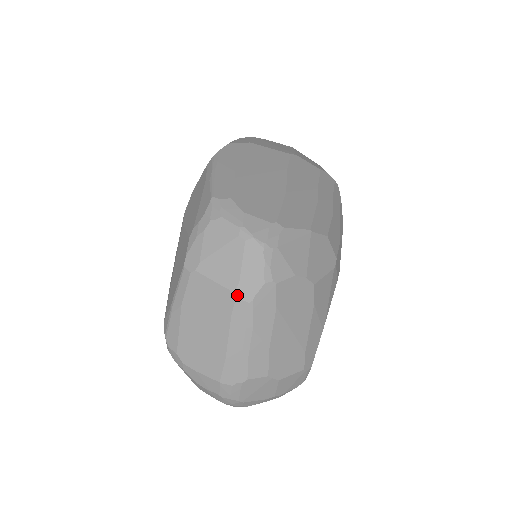
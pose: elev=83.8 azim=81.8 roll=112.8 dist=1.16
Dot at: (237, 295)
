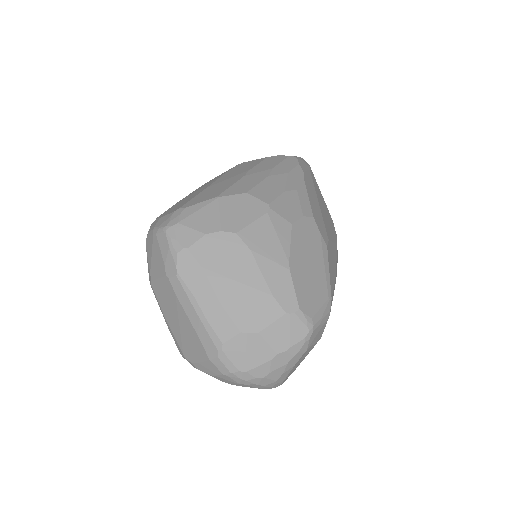
Dot at: (168, 276)
